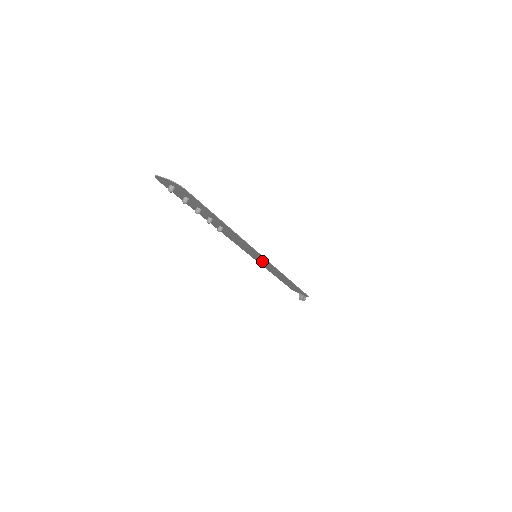
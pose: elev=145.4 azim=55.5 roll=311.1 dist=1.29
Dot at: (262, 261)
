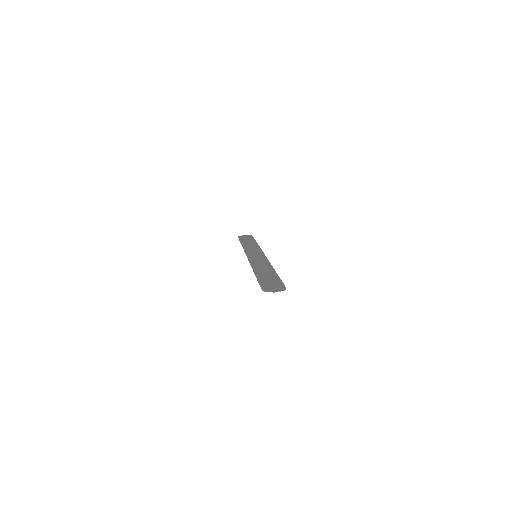
Dot at: (254, 253)
